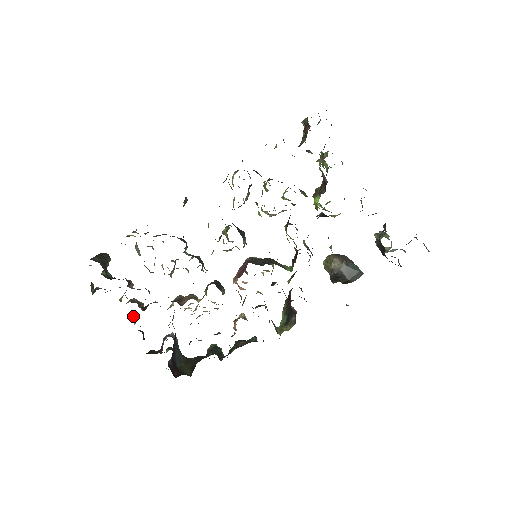
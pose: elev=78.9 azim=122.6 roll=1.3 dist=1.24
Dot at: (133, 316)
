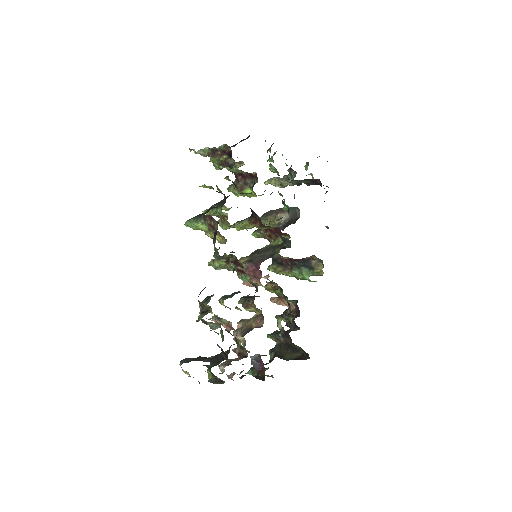
Dot at: (227, 376)
